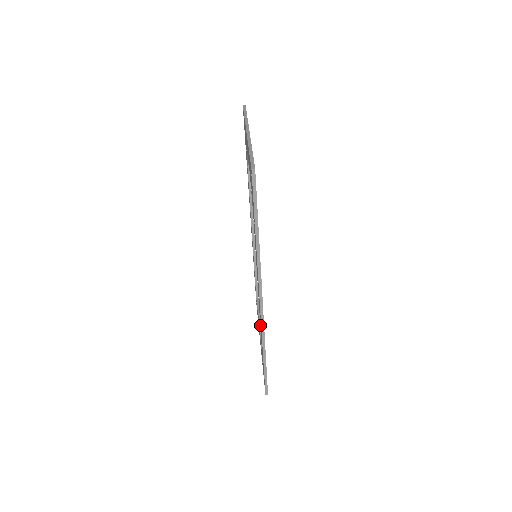
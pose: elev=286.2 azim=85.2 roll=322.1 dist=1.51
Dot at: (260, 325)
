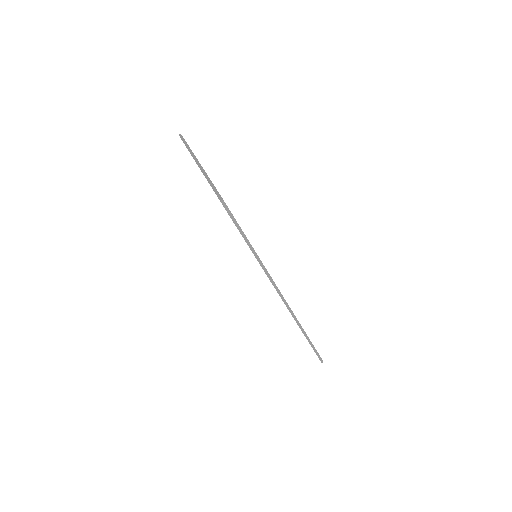
Dot at: occluded
